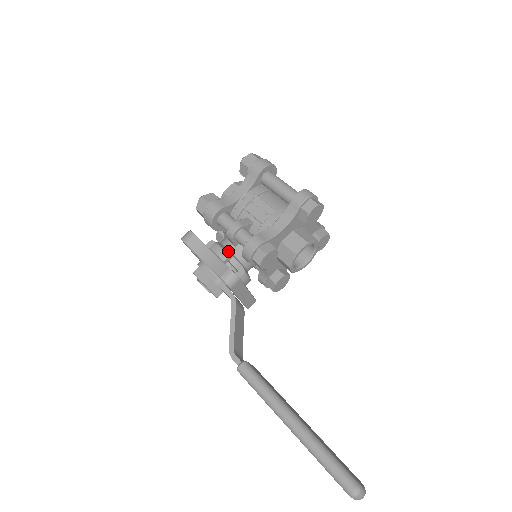
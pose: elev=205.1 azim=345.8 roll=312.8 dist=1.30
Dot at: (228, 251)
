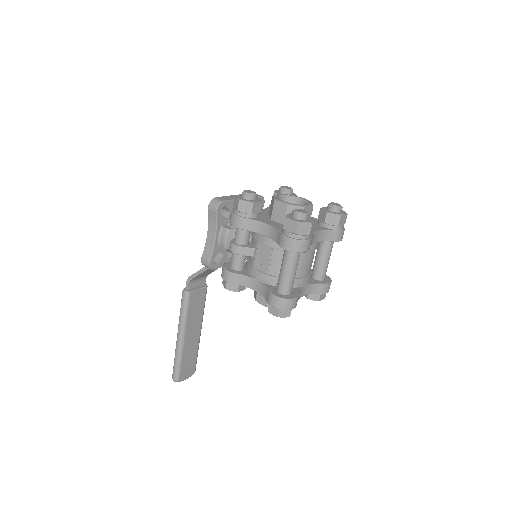
Dot at: occluded
